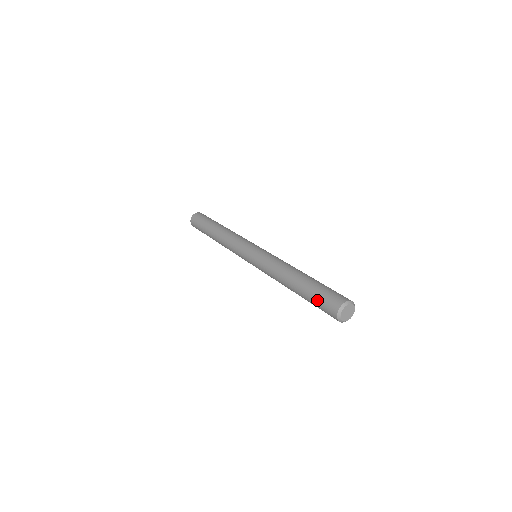
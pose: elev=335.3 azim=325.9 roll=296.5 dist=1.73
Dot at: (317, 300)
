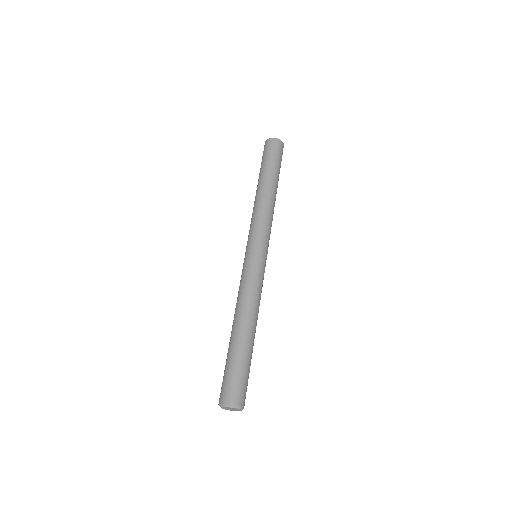
Dot at: (228, 371)
